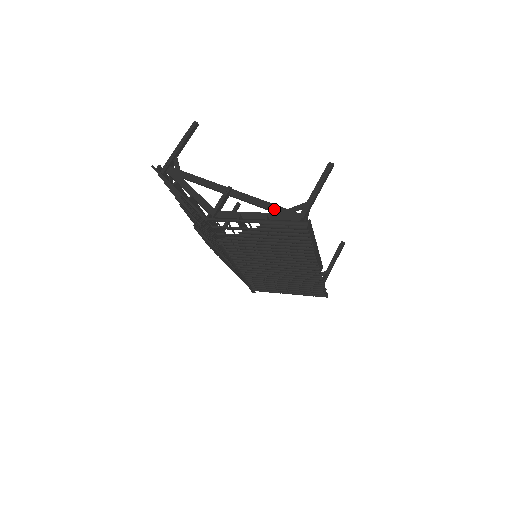
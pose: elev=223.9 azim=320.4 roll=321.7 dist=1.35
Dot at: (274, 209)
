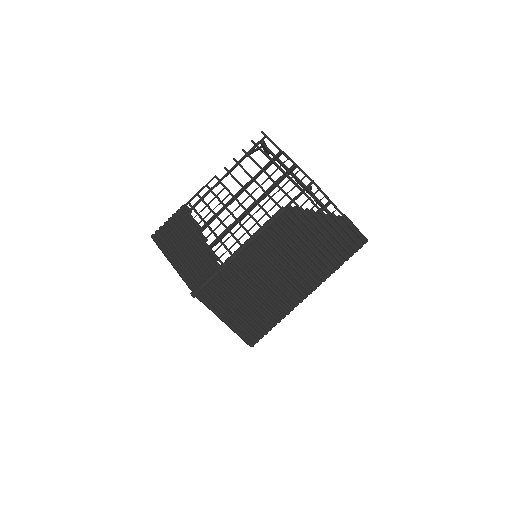
Dot at: occluded
